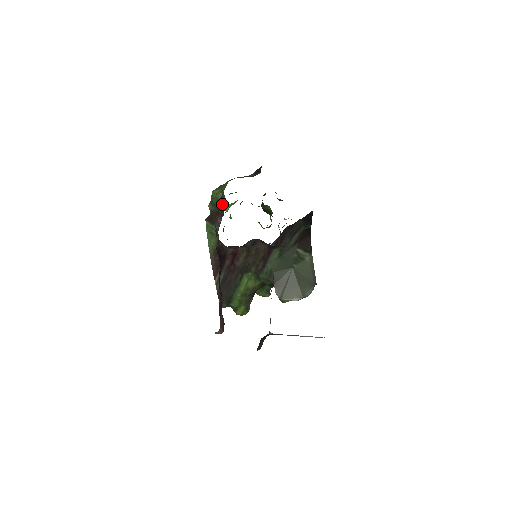
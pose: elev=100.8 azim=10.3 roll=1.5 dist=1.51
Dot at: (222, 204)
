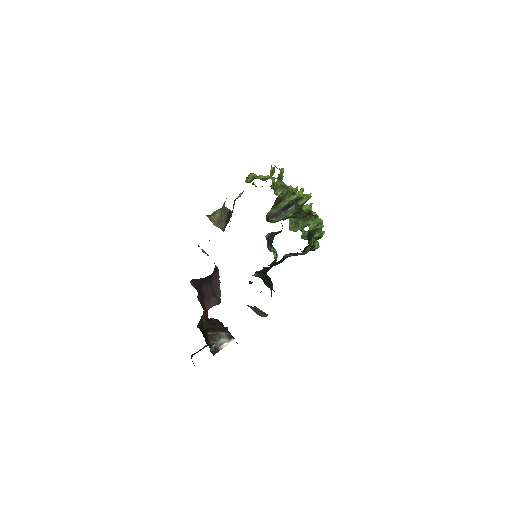
Dot at: occluded
